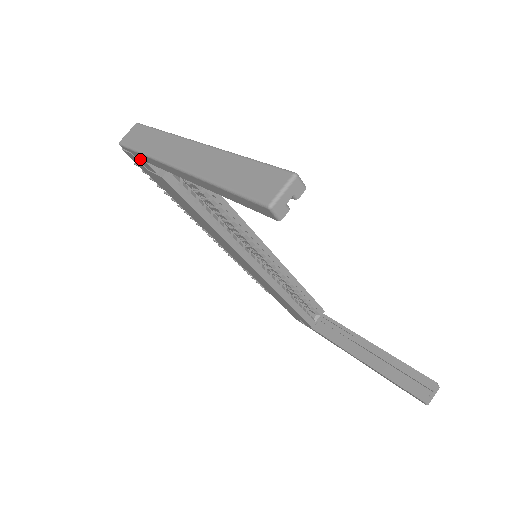
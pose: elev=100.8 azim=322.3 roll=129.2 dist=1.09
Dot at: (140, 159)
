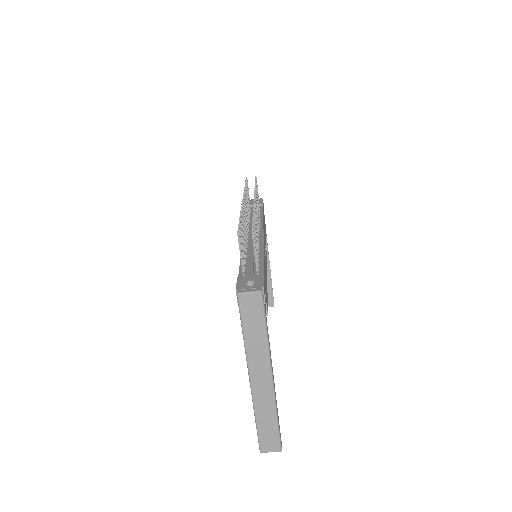
Dot at: occluded
